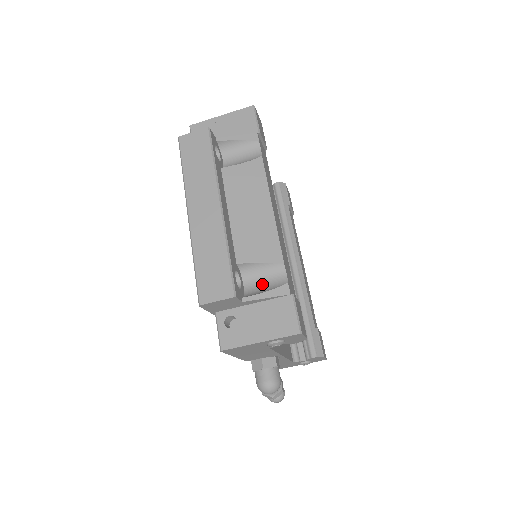
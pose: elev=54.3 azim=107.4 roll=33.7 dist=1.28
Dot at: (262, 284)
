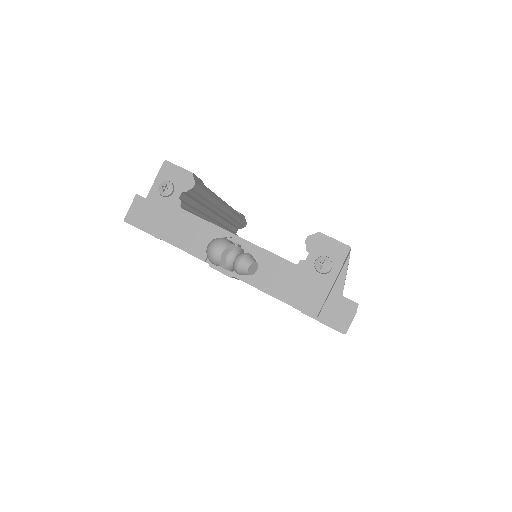
Dot at: occluded
